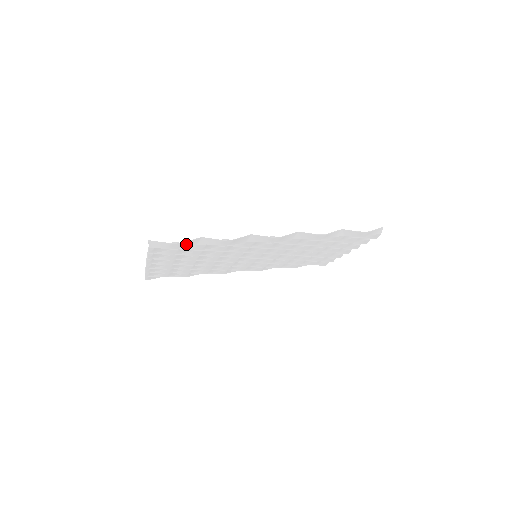
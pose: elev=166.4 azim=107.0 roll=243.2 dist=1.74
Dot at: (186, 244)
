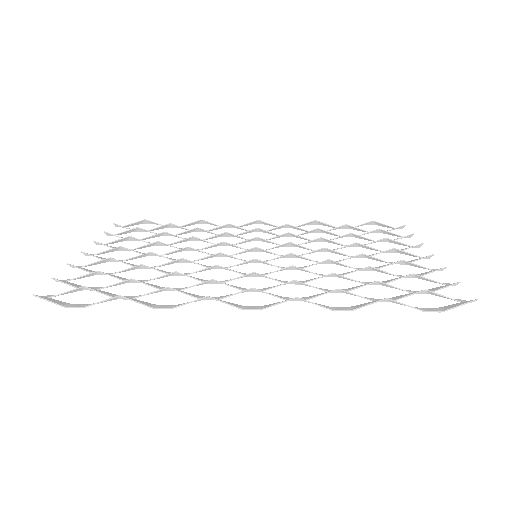
Dot at: (94, 304)
